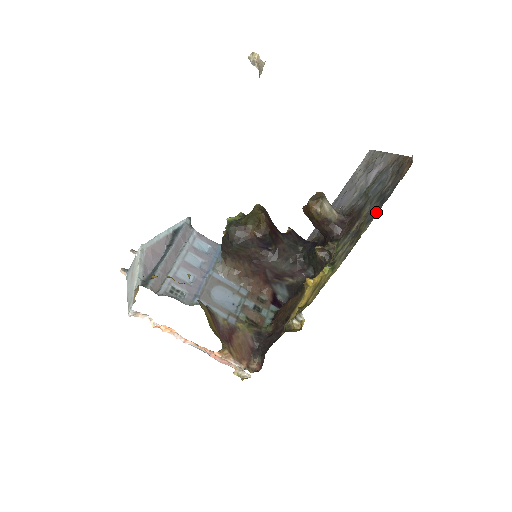
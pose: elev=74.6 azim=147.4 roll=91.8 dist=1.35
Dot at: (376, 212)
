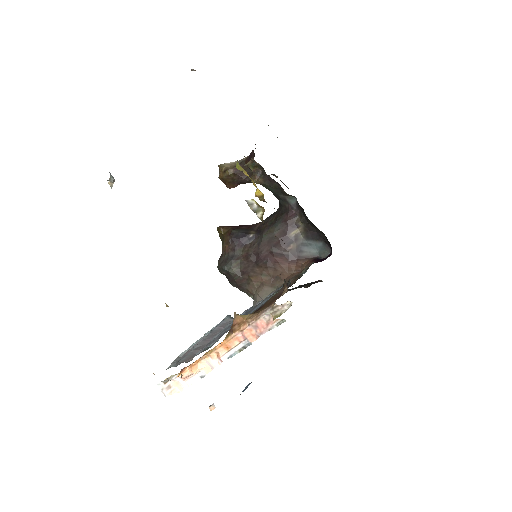
Dot at: occluded
